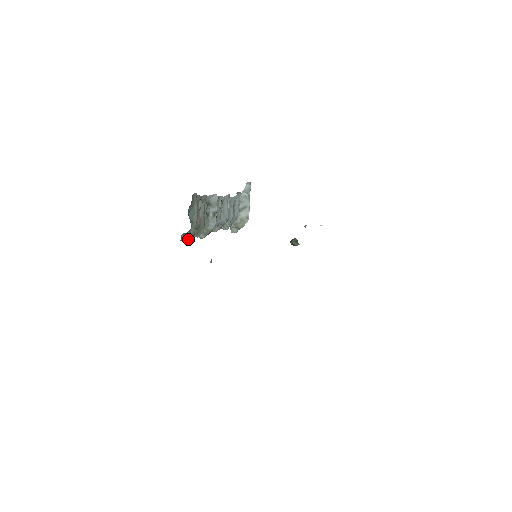
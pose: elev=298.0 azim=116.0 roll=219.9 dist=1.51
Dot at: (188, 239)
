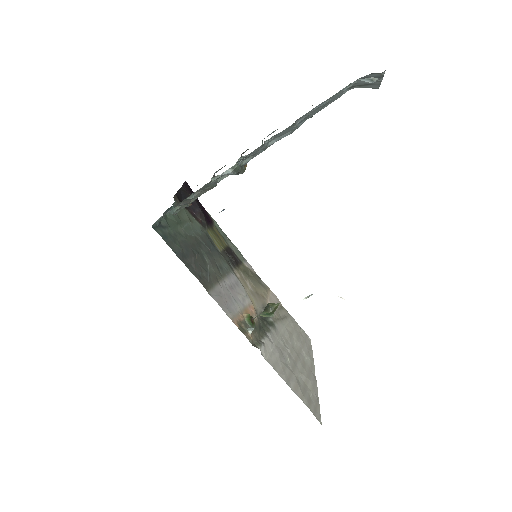
Dot at: occluded
